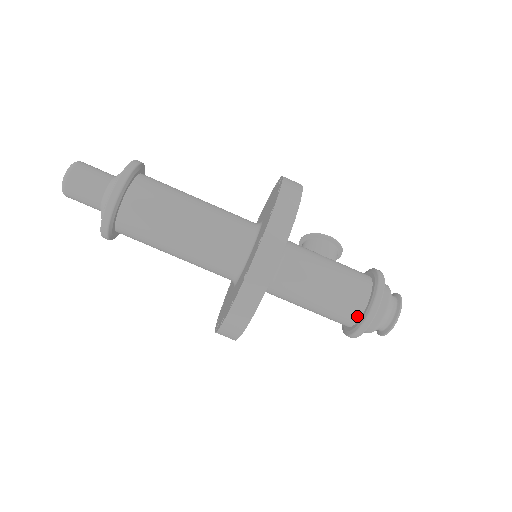
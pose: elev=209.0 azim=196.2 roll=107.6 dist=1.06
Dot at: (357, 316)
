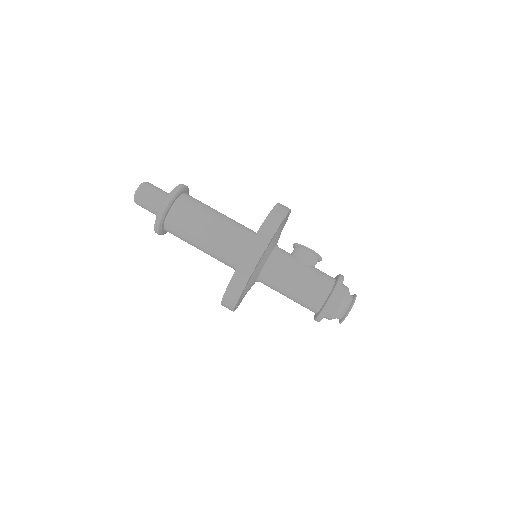
Dot at: (317, 309)
